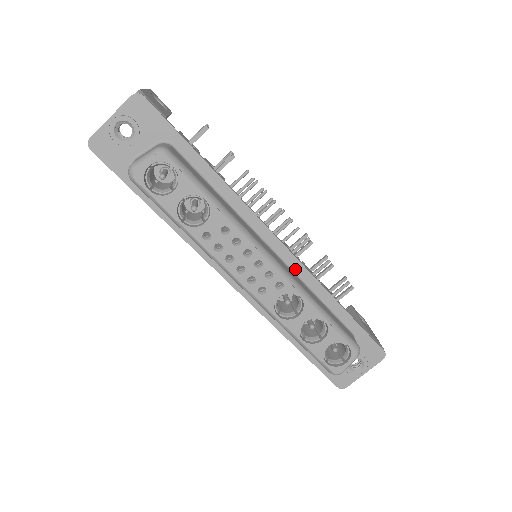
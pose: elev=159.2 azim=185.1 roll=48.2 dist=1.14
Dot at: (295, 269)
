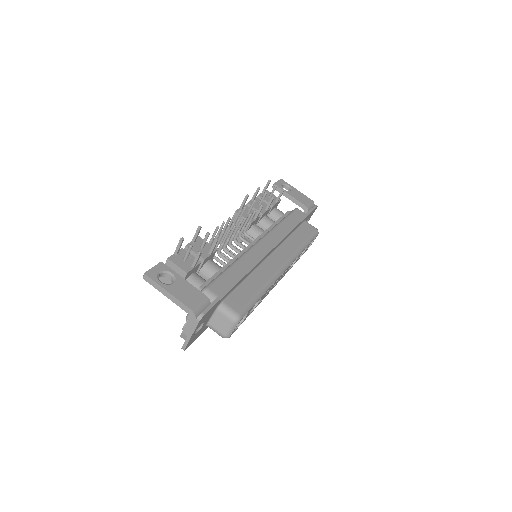
Dot at: (281, 243)
